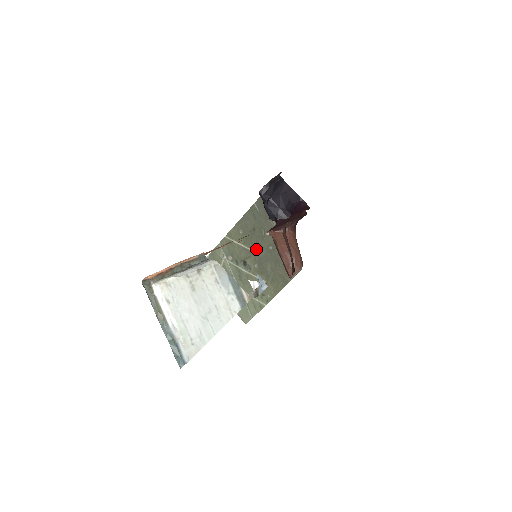
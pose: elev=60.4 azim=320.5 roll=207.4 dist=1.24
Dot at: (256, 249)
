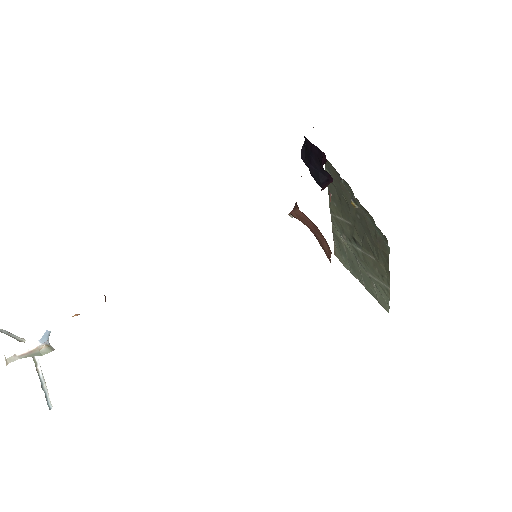
Dot at: (352, 221)
